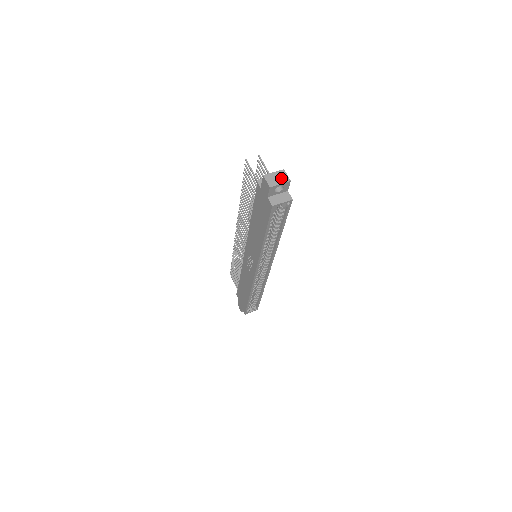
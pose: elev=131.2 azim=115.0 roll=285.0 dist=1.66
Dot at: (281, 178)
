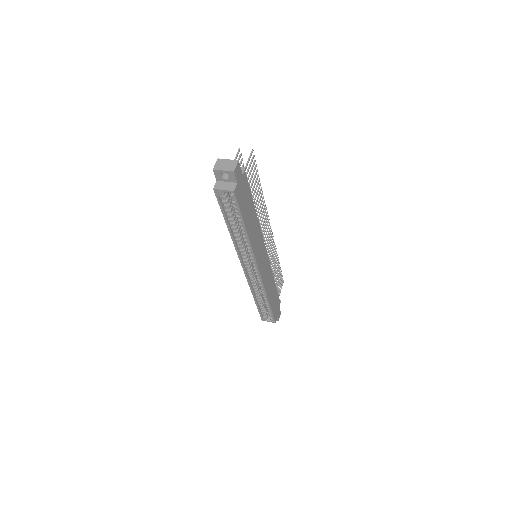
Dot at: (229, 166)
